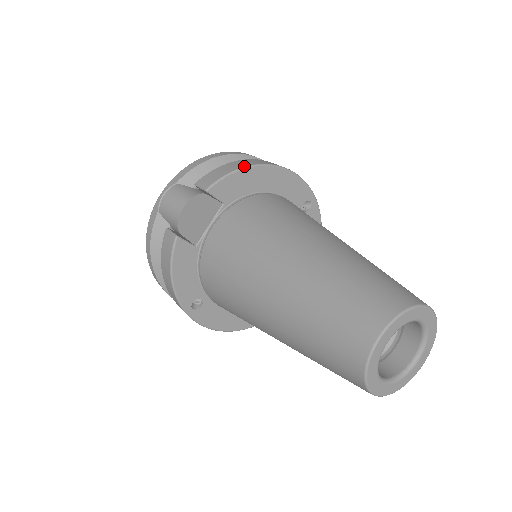
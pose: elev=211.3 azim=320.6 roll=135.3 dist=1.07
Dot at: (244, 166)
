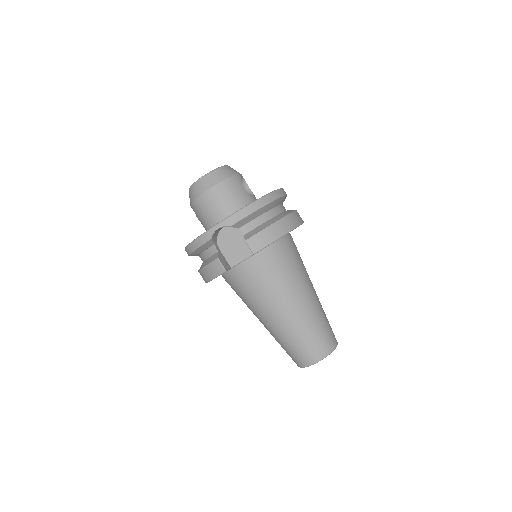
Dot at: (279, 237)
